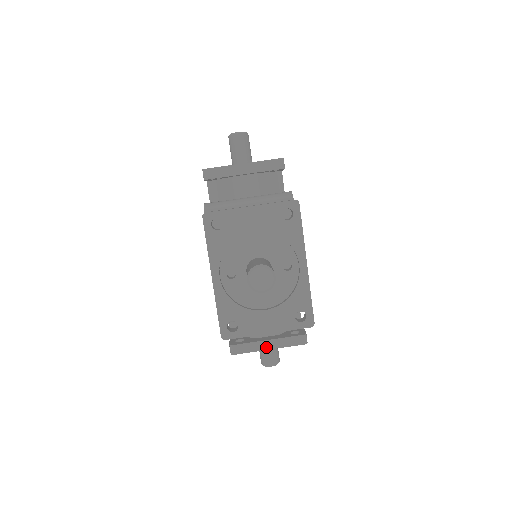
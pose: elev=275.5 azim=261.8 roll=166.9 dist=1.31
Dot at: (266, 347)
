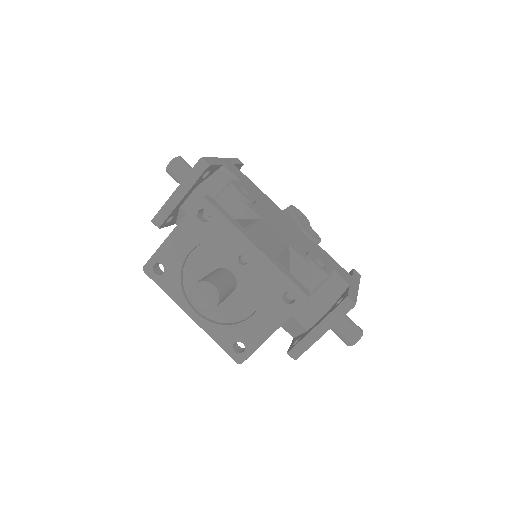
Dot at: (319, 334)
